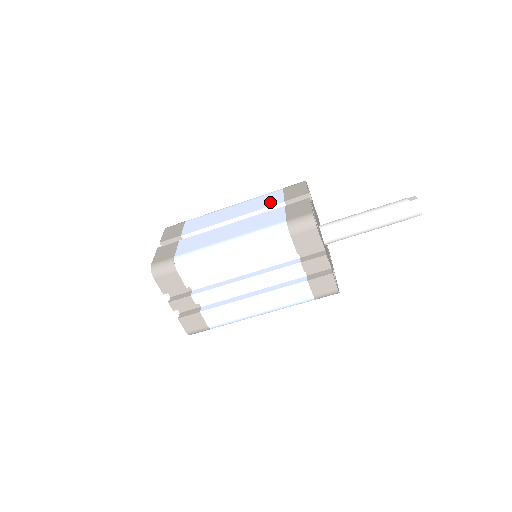
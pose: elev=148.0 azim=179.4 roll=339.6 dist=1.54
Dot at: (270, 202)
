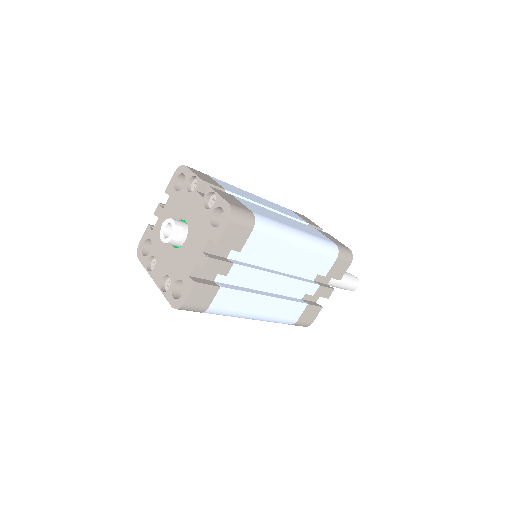
Dot at: occluded
